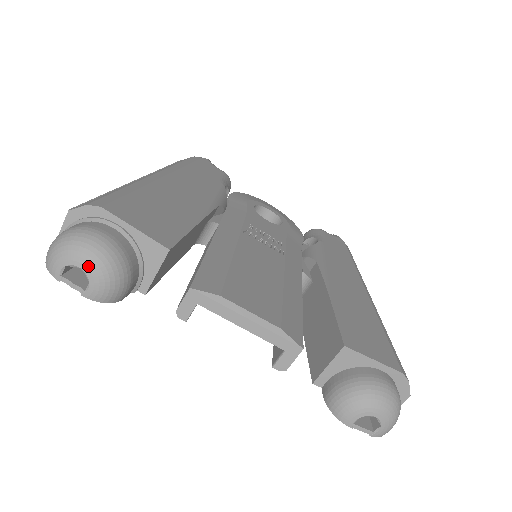
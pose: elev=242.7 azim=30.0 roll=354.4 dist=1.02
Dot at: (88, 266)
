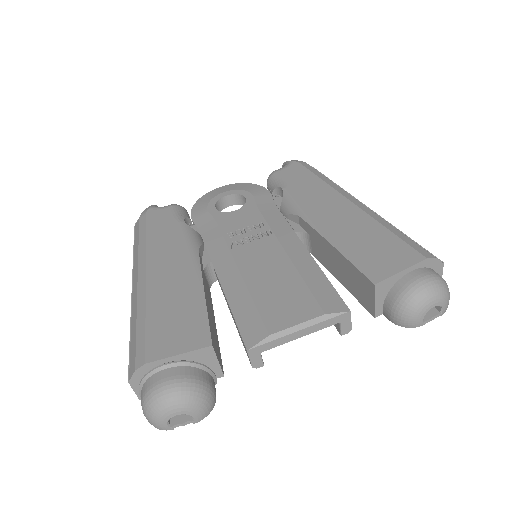
Dot at: (180, 410)
